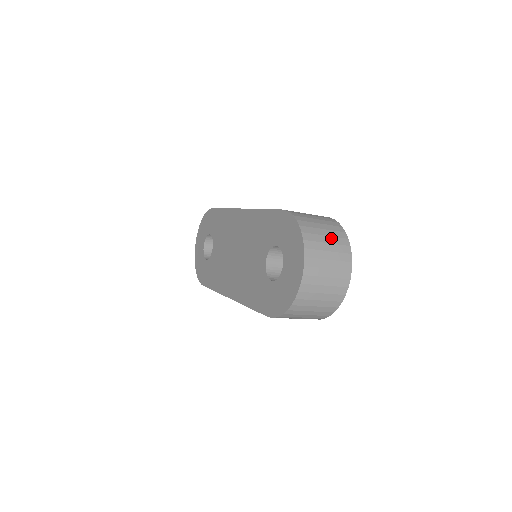
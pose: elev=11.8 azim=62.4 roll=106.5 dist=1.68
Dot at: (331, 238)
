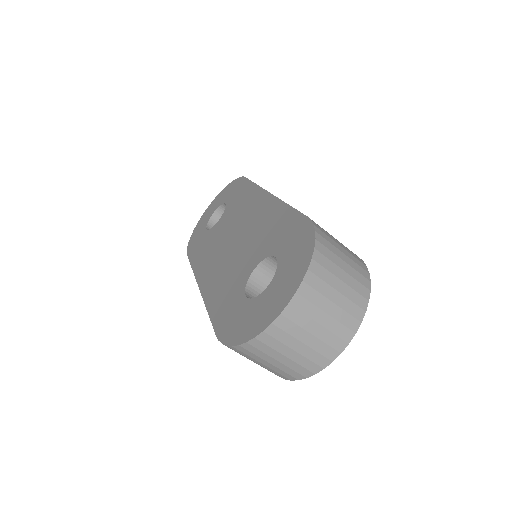
Dot at: (347, 287)
